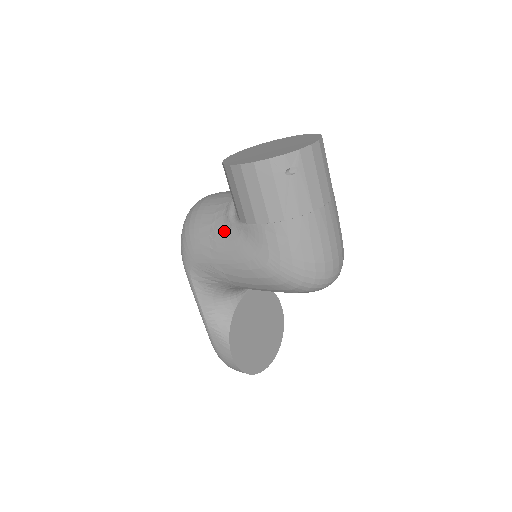
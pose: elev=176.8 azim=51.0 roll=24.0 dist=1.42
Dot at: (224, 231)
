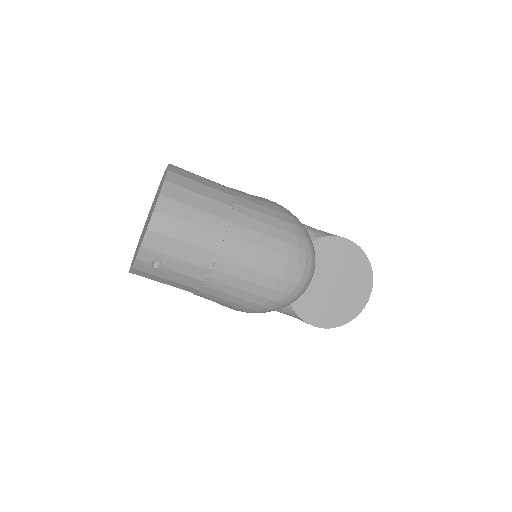
Dot at: occluded
